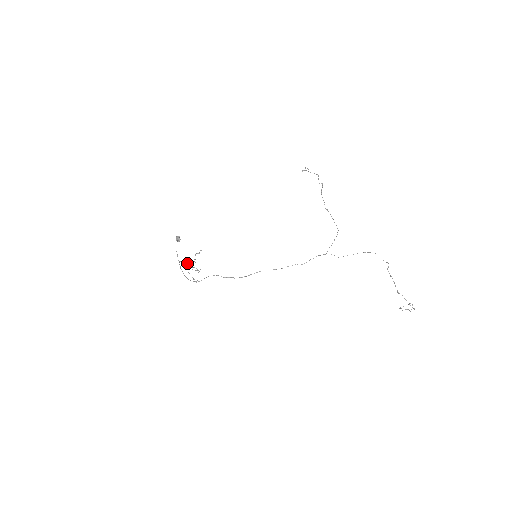
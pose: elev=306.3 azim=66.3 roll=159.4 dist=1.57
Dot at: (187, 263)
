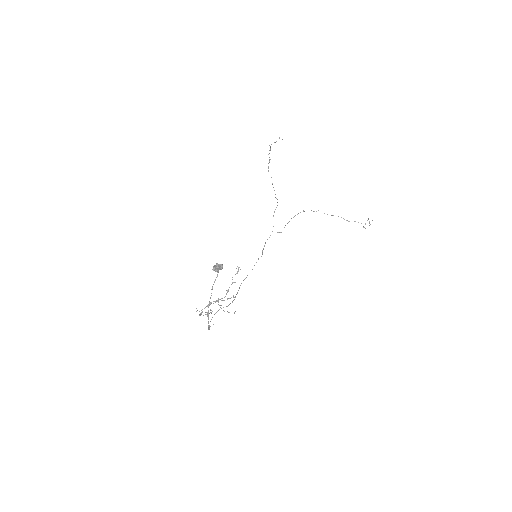
Dot at: occluded
